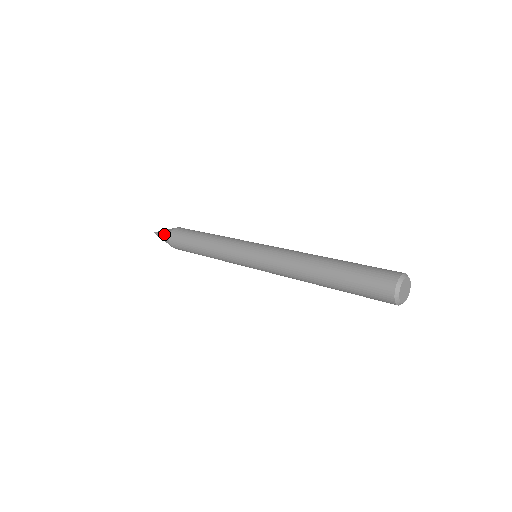
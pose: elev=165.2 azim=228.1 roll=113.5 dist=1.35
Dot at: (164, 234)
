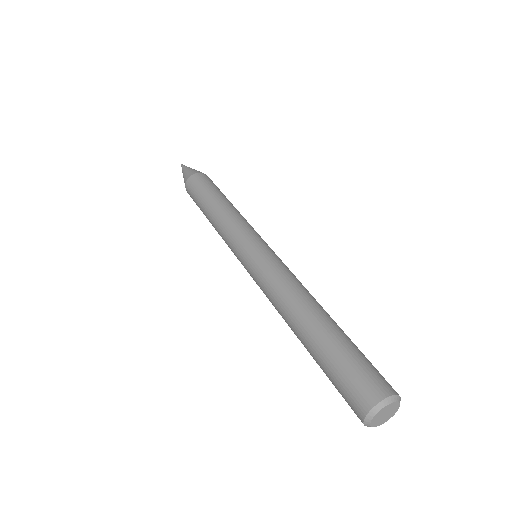
Dot at: occluded
